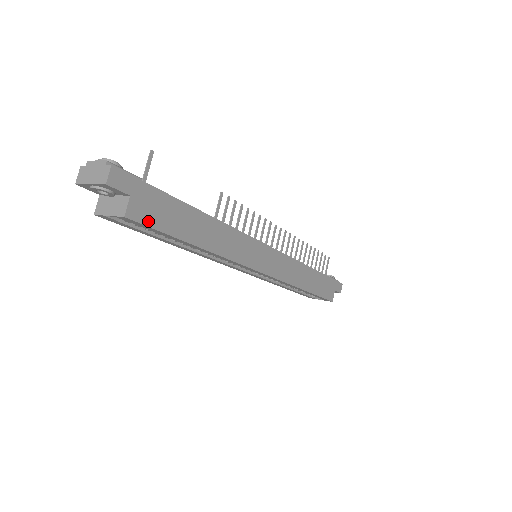
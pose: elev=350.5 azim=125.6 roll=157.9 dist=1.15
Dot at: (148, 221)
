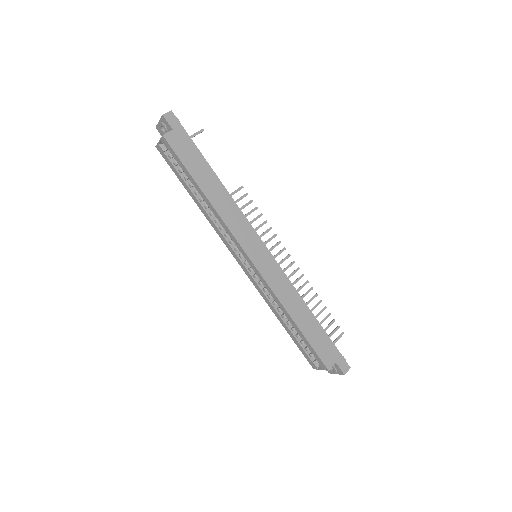
Dot at: (176, 149)
